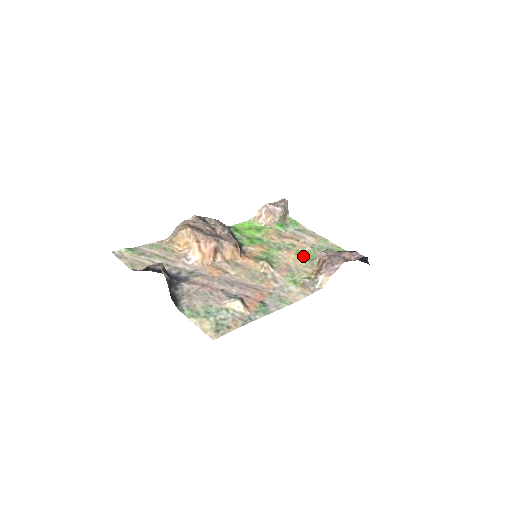
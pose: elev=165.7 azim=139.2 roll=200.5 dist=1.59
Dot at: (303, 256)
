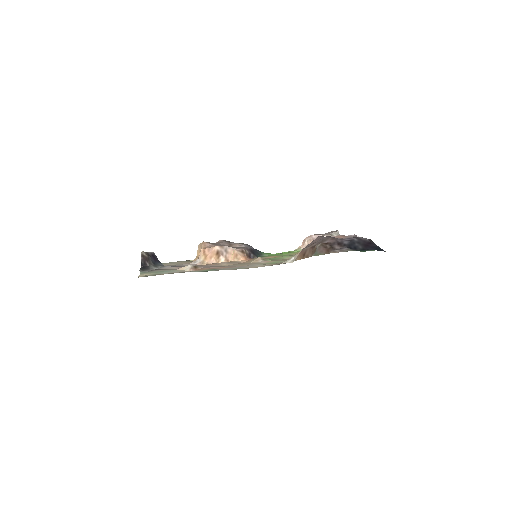
Dot at: occluded
